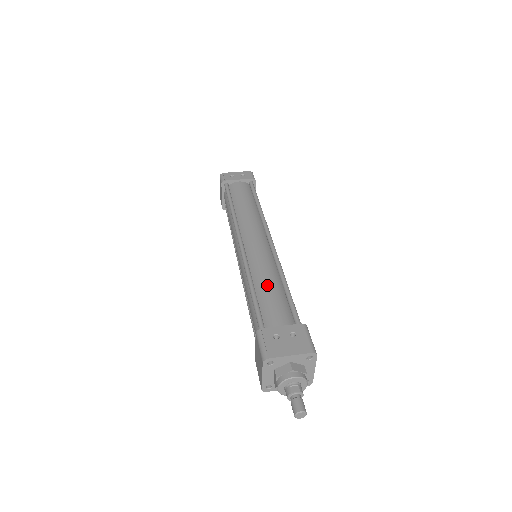
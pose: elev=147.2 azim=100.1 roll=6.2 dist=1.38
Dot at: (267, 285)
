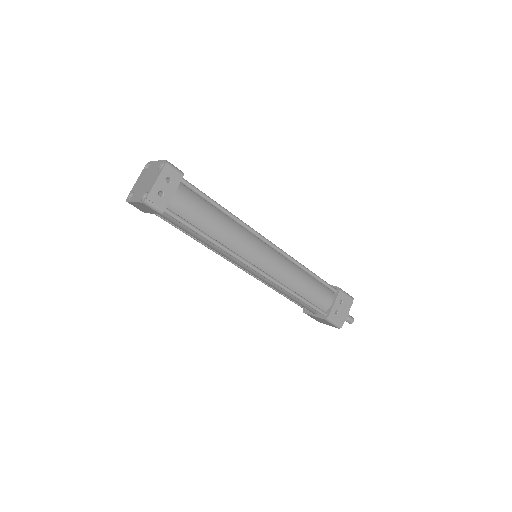
Dot at: (305, 286)
